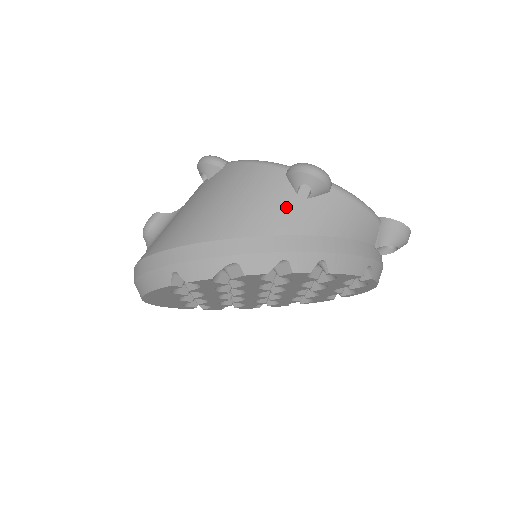
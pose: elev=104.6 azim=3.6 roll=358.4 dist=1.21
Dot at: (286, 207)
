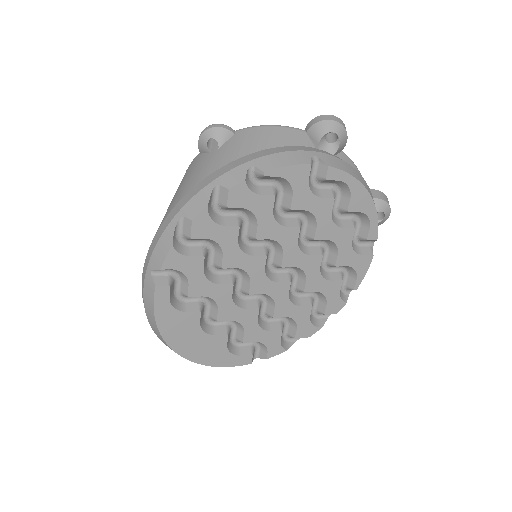
Dot at: (205, 163)
